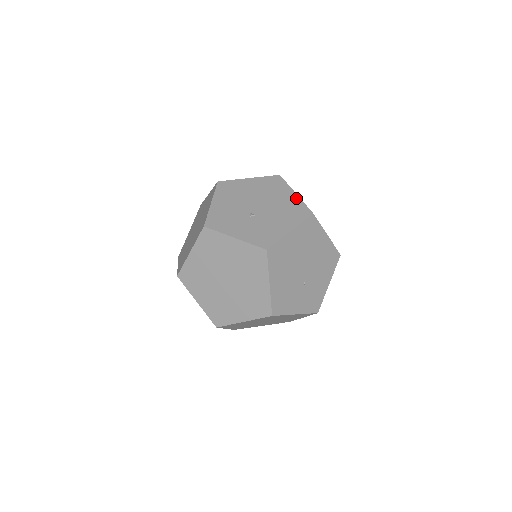
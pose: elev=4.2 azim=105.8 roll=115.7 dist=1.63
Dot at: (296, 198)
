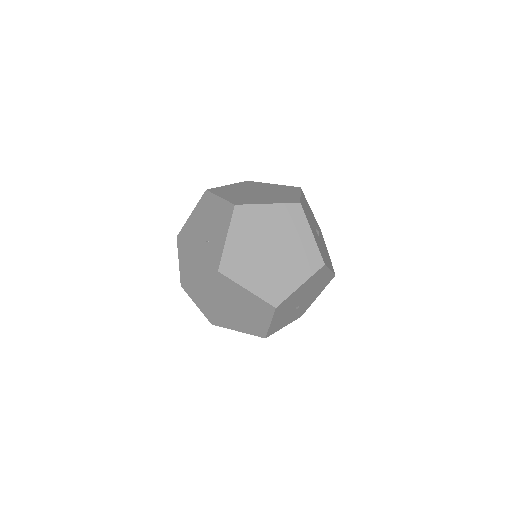
Dot at: (329, 274)
